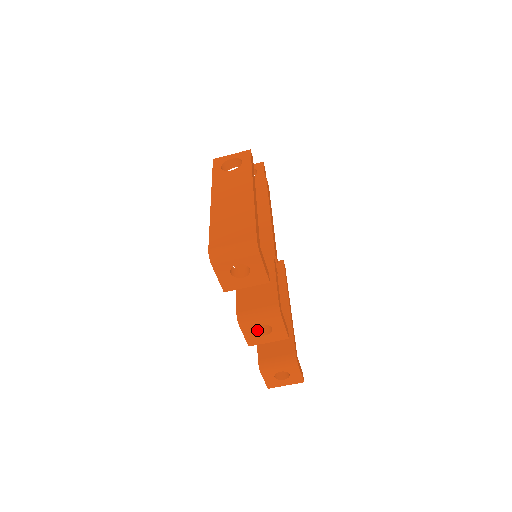
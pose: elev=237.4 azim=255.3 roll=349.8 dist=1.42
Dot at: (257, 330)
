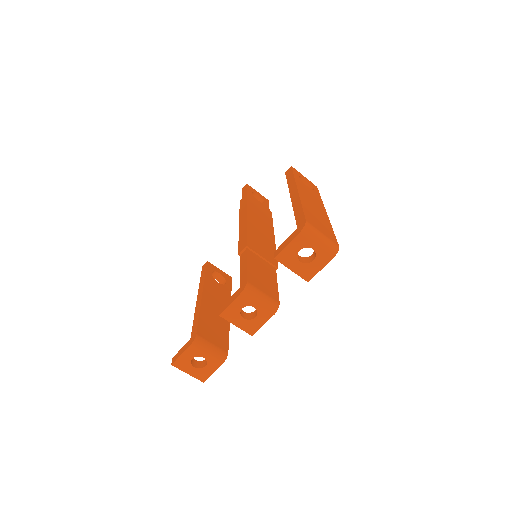
Dot at: (241, 309)
